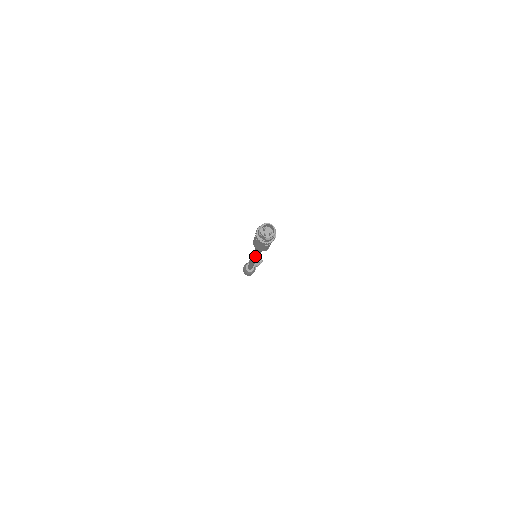
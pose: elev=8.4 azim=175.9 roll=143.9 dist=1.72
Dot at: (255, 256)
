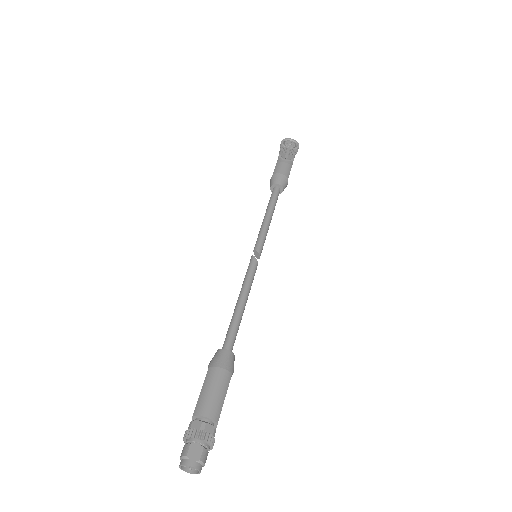
Dot at: occluded
